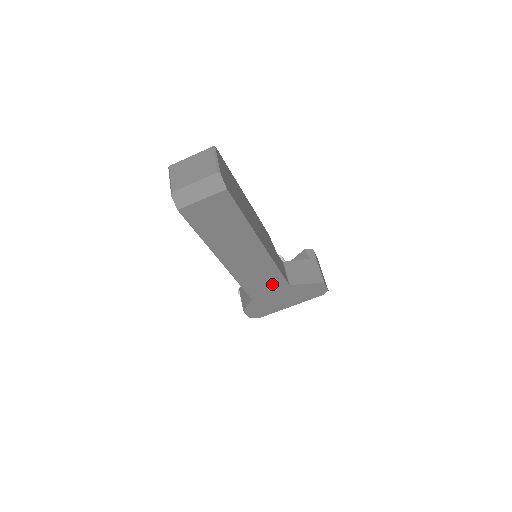
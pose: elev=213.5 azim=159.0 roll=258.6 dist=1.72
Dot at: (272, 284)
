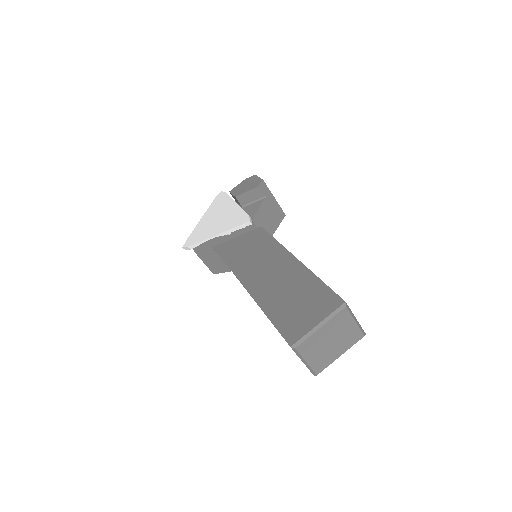
Dot at: occluded
